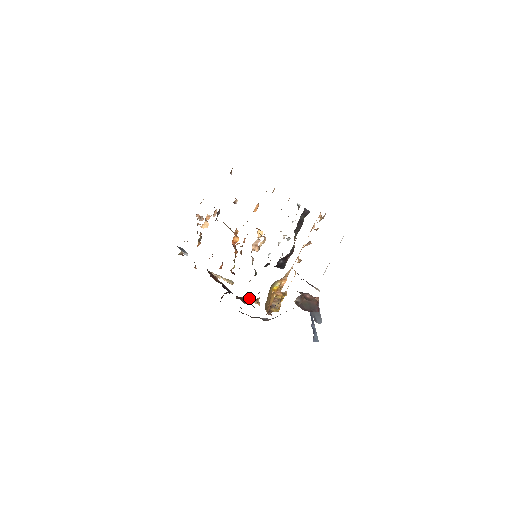
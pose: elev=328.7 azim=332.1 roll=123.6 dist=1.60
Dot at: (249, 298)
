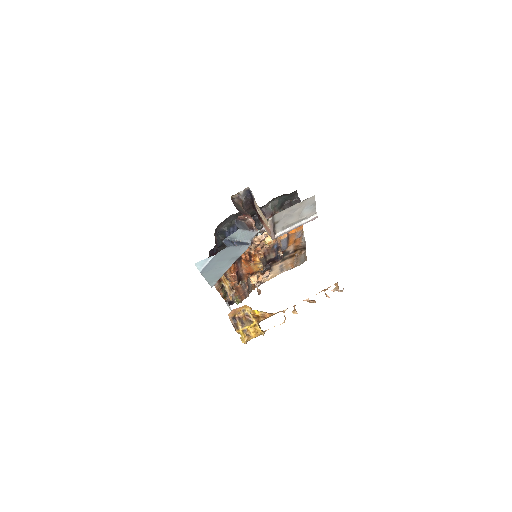
Dot at: (219, 237)
